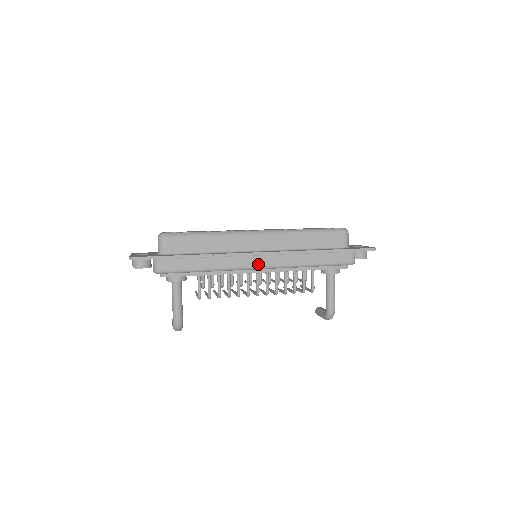
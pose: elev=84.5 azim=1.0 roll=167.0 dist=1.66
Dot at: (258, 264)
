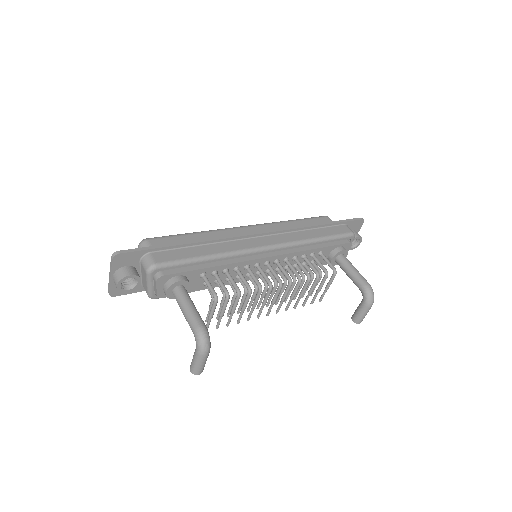
Dot at: (263, 244)
